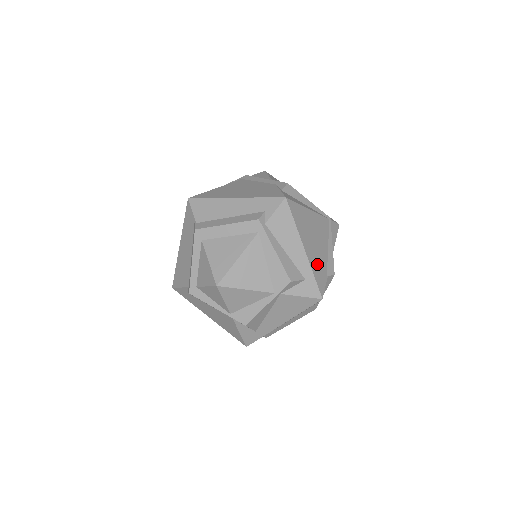
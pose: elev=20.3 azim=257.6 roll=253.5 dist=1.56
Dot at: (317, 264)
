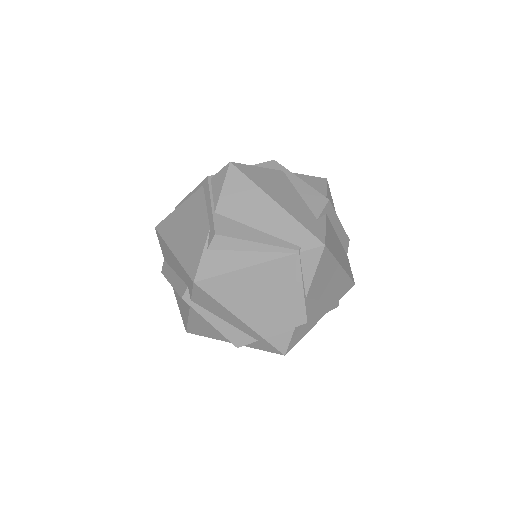
Dot at: (271, 324)
